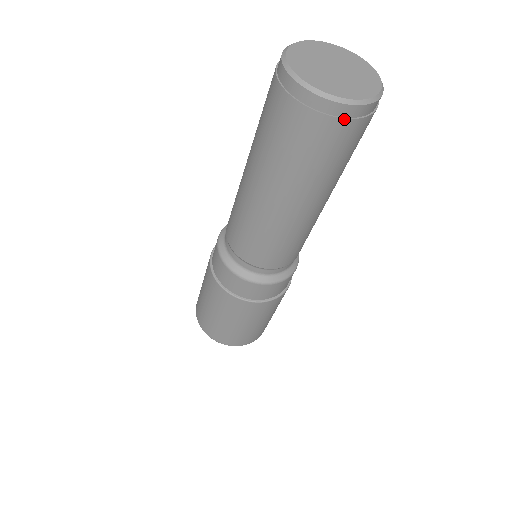
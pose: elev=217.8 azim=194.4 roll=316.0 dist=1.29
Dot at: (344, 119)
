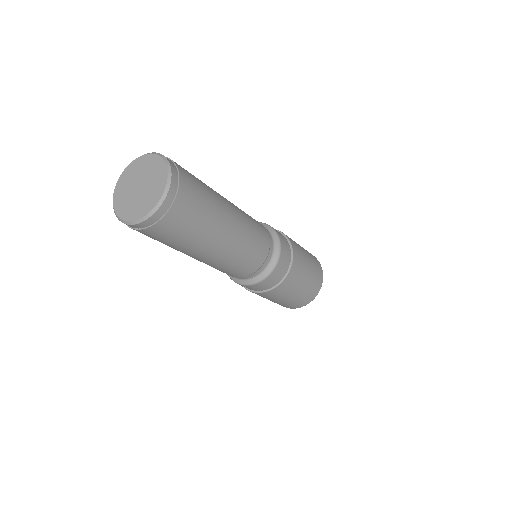
Dot at: (154, 225)
